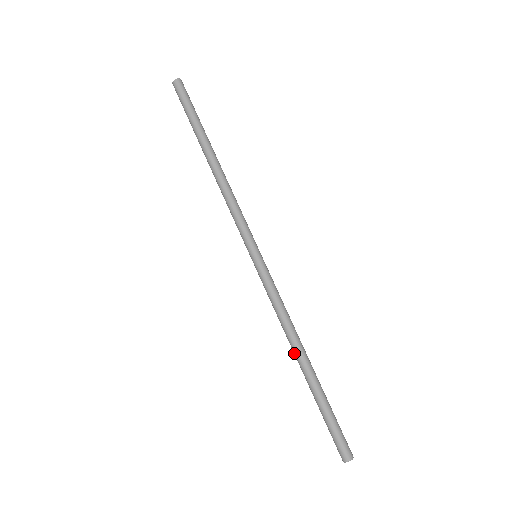
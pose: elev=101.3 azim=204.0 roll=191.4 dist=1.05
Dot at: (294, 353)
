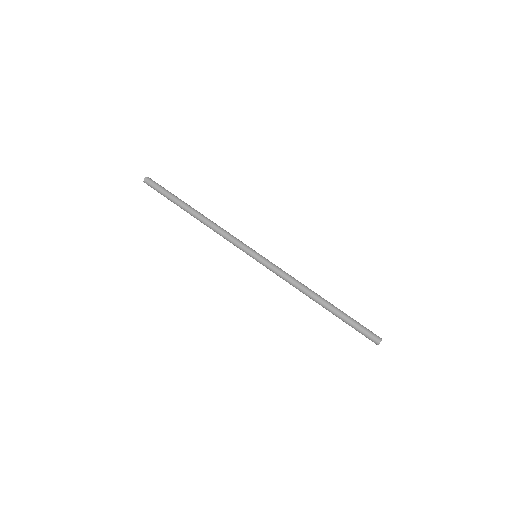
Dot at: (314, 297)
